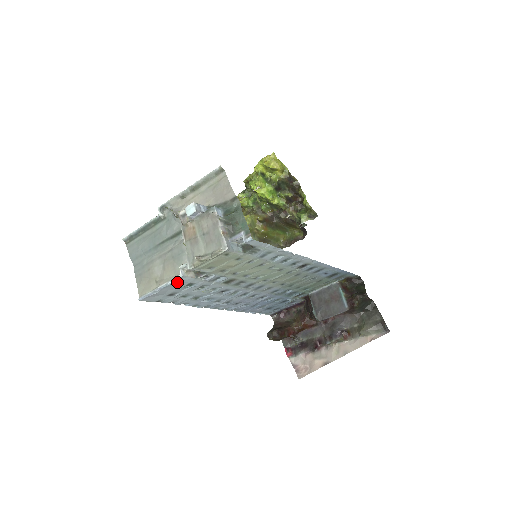
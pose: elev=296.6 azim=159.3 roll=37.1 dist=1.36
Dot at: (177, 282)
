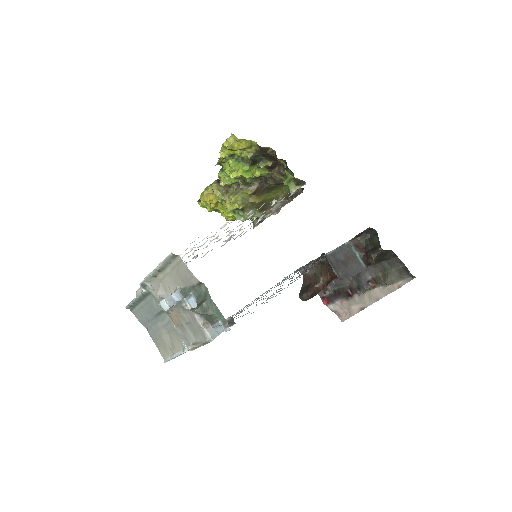
Dot at: occluded
